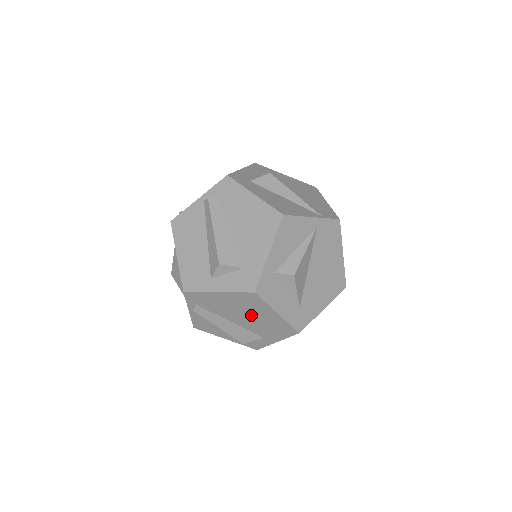
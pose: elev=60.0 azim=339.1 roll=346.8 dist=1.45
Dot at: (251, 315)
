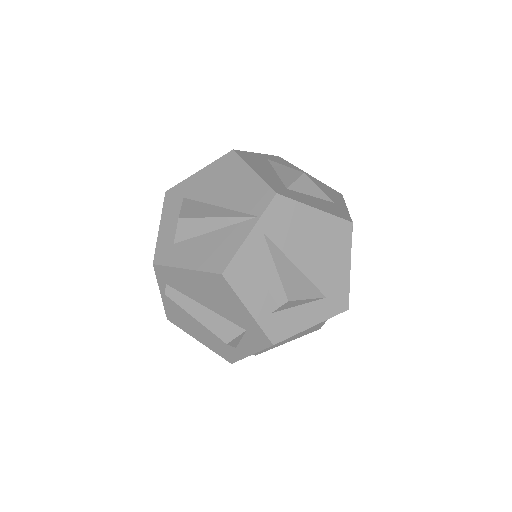
Dot at: occluded
